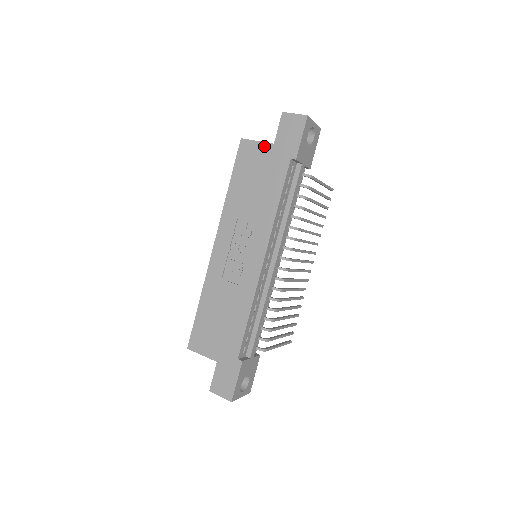
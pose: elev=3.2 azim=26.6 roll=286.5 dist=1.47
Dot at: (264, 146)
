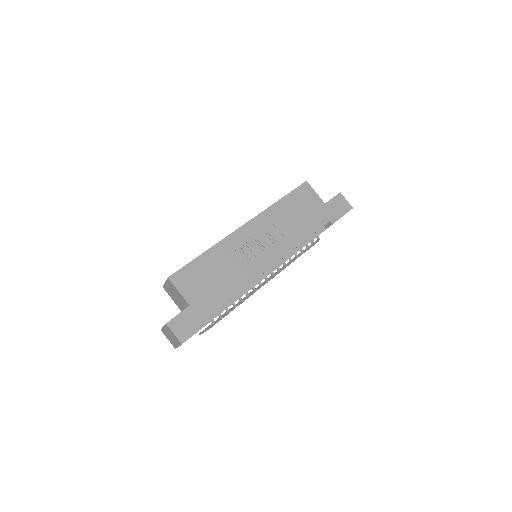
Dot at: (318, 199)
